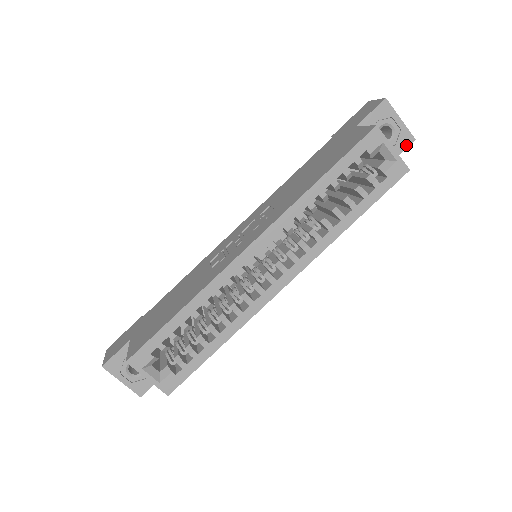
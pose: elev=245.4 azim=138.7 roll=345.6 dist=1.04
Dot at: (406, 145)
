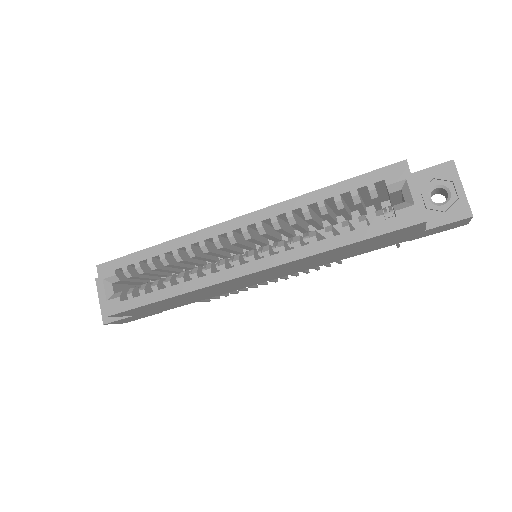
Dot at: (459, 217)
